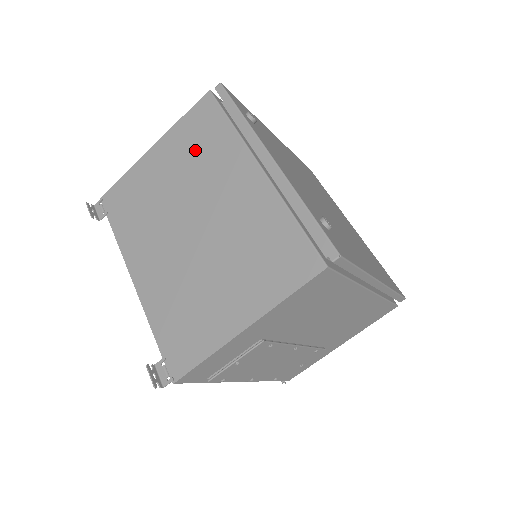
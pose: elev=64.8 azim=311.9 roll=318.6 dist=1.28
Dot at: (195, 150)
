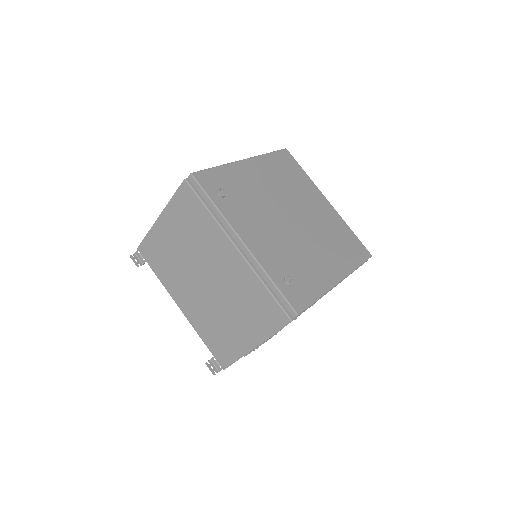
Dot at: (190, 226)
